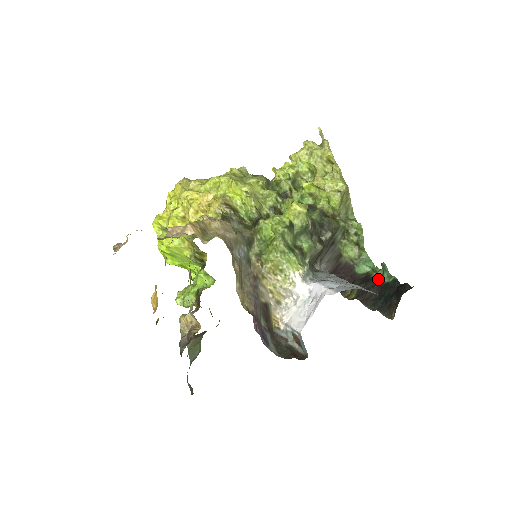
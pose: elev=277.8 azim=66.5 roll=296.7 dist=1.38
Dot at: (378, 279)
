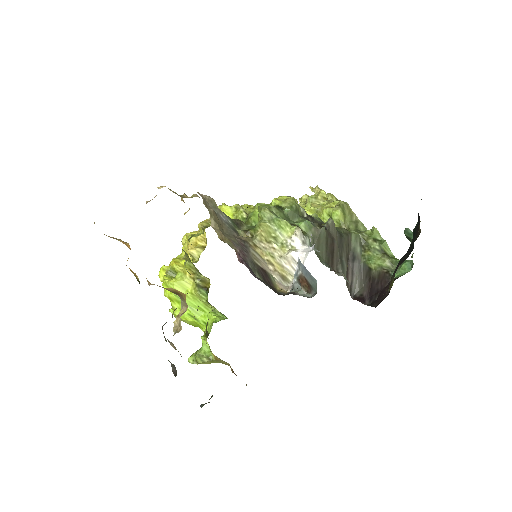
Dot at: occluded
